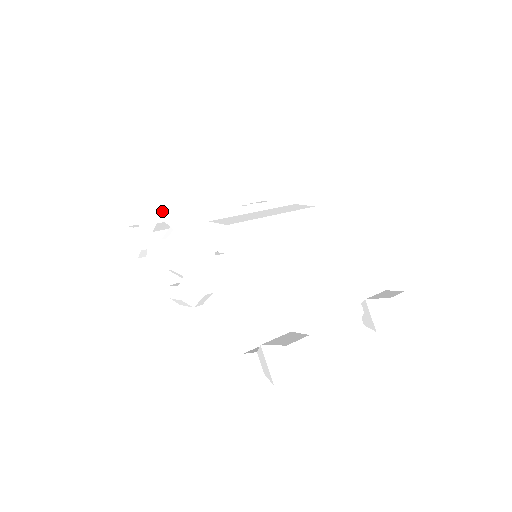
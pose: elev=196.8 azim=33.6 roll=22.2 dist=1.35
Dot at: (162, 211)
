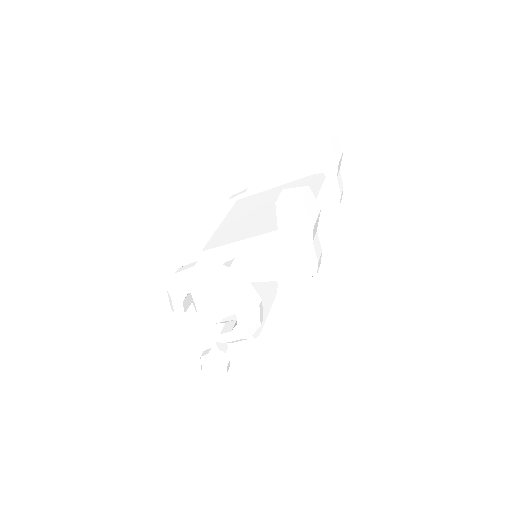
Dot at: (174, 302)
